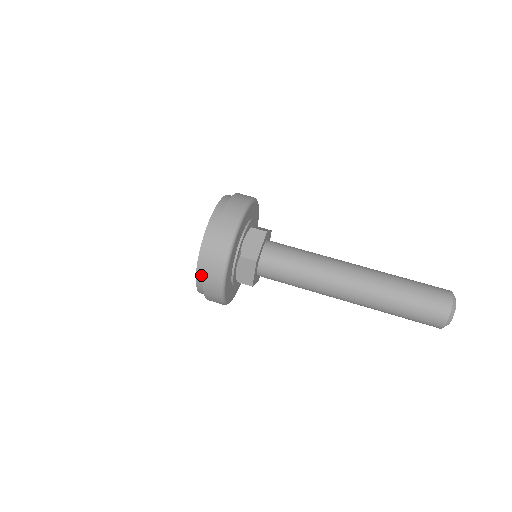
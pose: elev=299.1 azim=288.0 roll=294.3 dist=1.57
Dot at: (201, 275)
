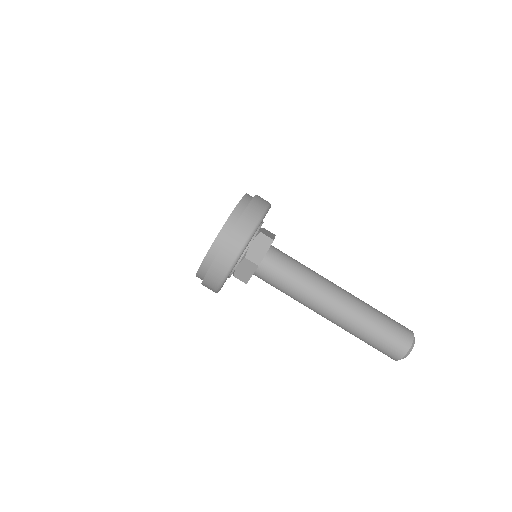
Dot at: (206, 266)
